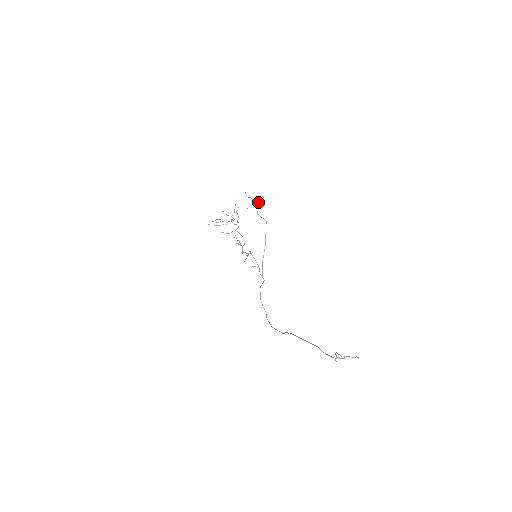
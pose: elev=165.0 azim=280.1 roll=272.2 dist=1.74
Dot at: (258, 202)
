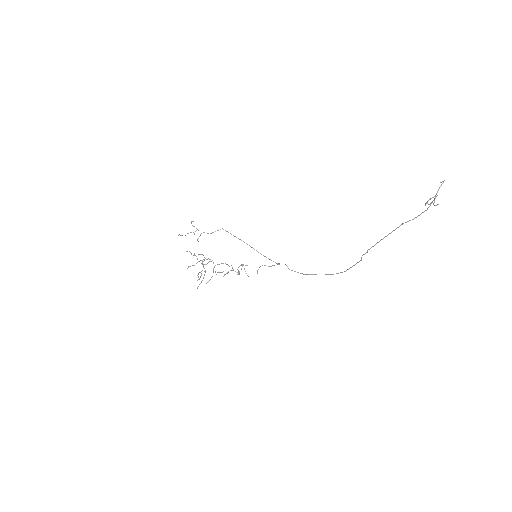
Dot at: occluded
